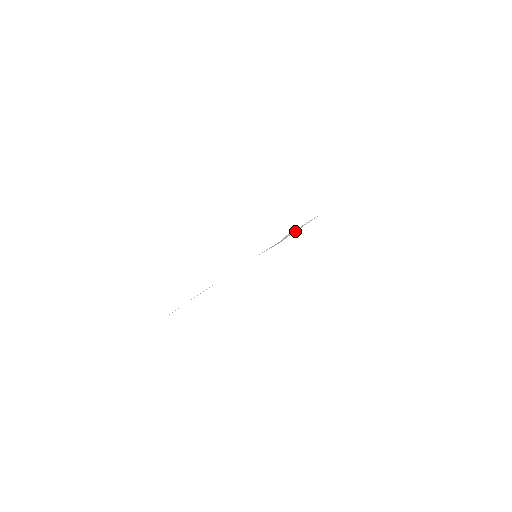
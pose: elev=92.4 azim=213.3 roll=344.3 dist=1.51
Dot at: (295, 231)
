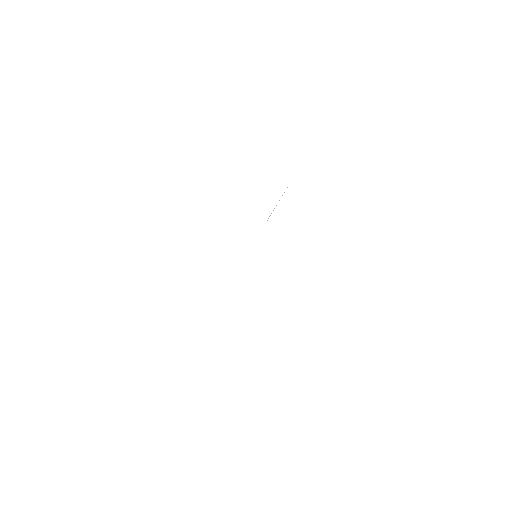
Dot at: occluded
